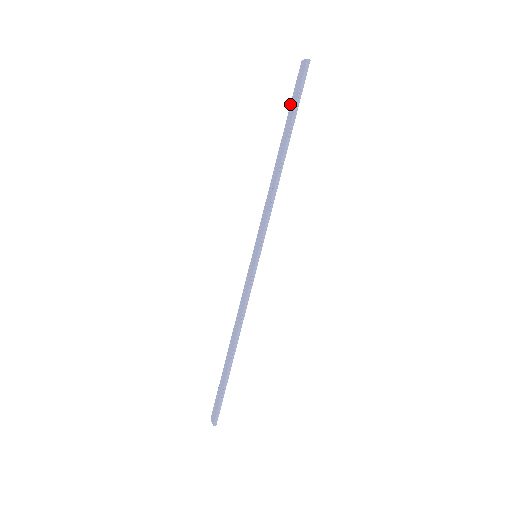
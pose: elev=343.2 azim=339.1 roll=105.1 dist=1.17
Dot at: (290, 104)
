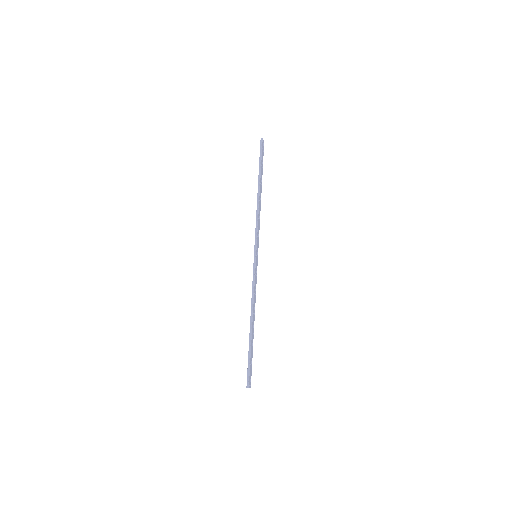
Dot at: occluded
